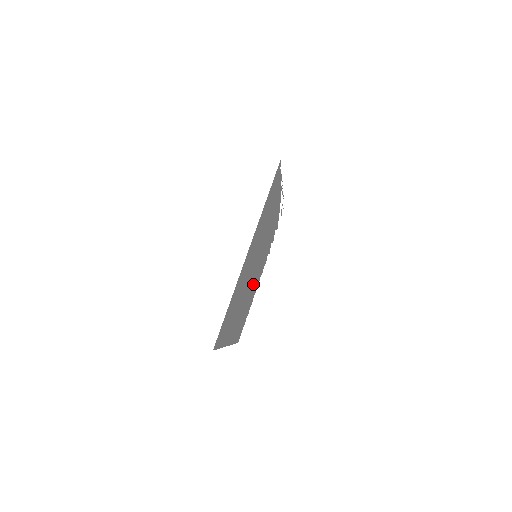
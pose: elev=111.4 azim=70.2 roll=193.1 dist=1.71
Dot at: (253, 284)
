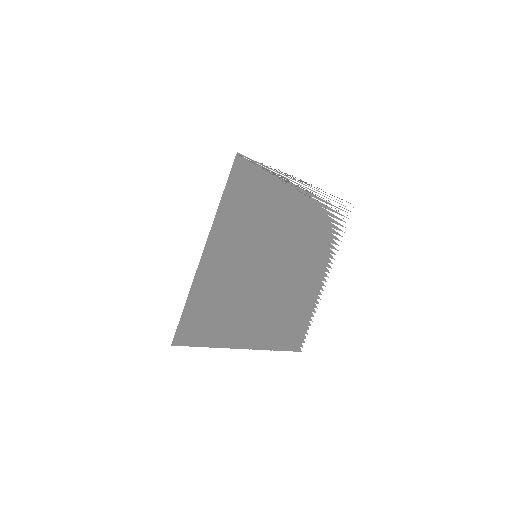
Dot at: (290, 288)
